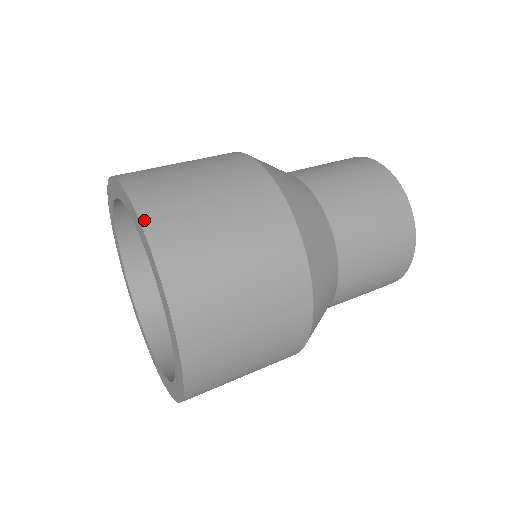
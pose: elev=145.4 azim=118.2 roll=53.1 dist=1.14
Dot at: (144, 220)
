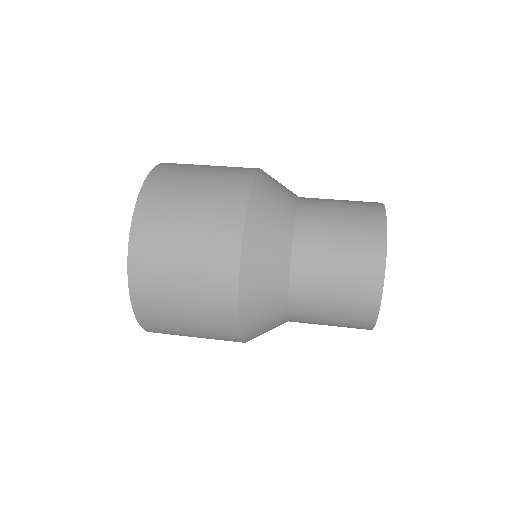
Dot at: (143, 190)
